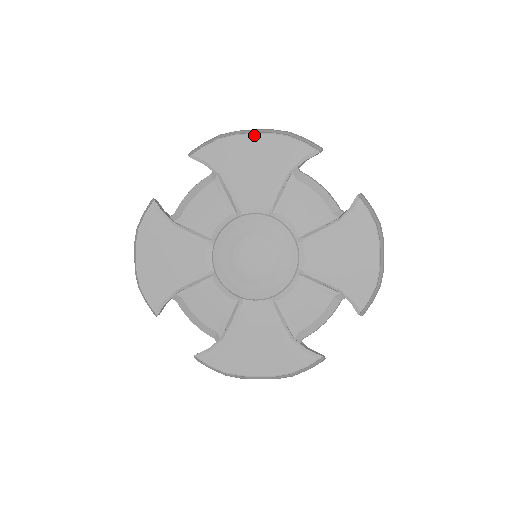
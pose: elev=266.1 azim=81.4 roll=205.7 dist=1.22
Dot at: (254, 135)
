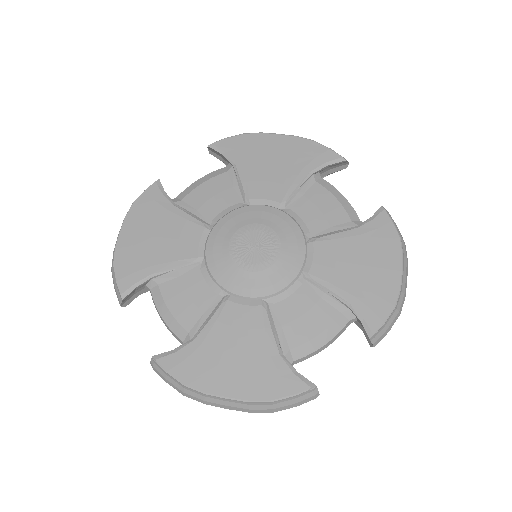
Dot at: (279, 135)
